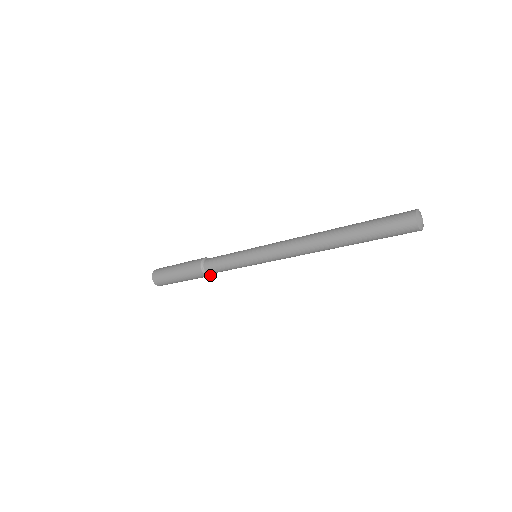
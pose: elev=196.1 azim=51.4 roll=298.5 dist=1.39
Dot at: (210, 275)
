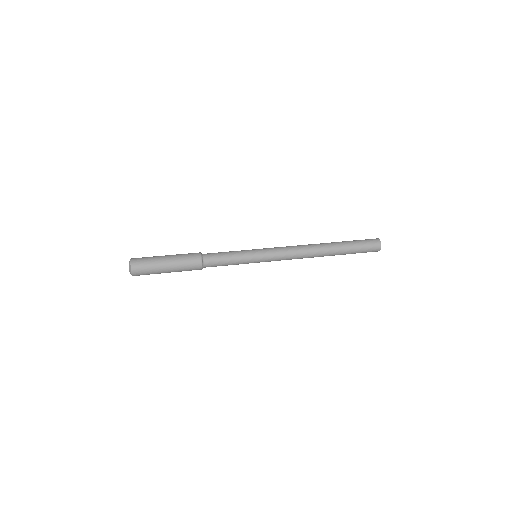
Dot at: occluded
